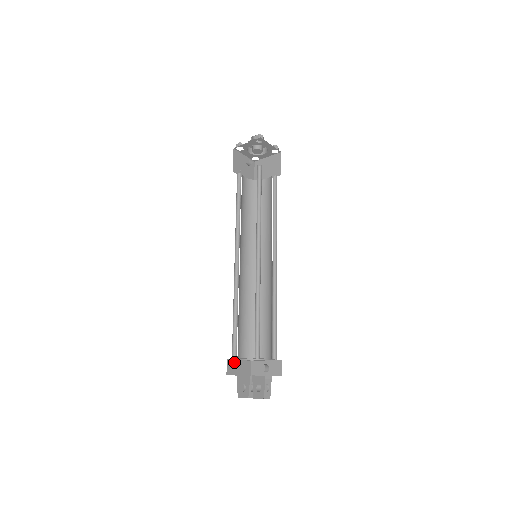
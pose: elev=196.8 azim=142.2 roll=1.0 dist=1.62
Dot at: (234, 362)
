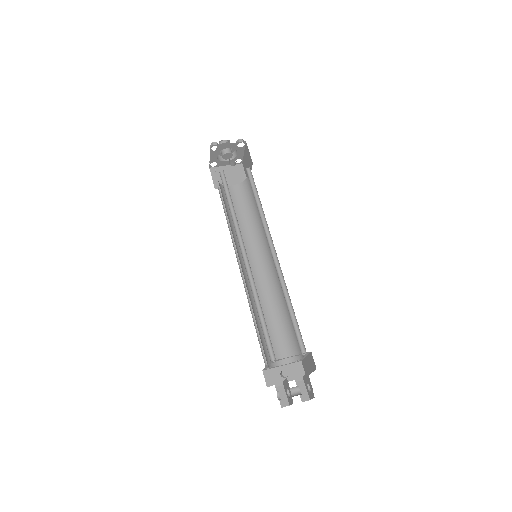
Dot at: occluded
